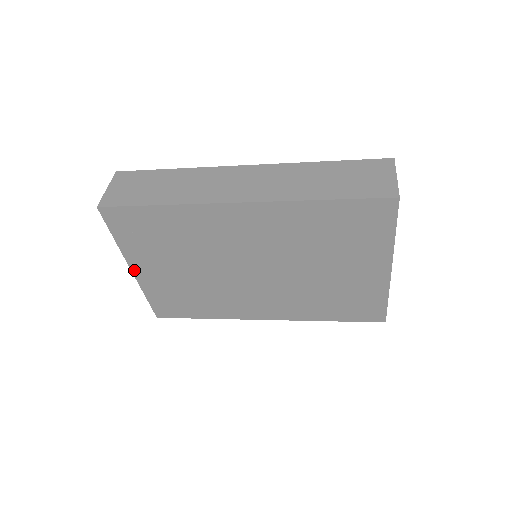
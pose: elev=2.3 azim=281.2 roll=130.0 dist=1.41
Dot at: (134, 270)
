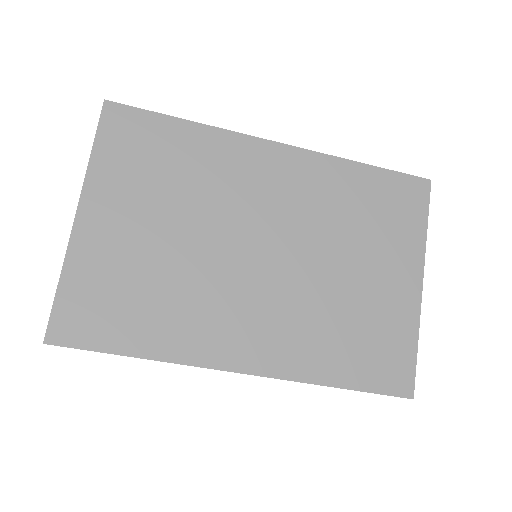
Dot at: (80, 216)
